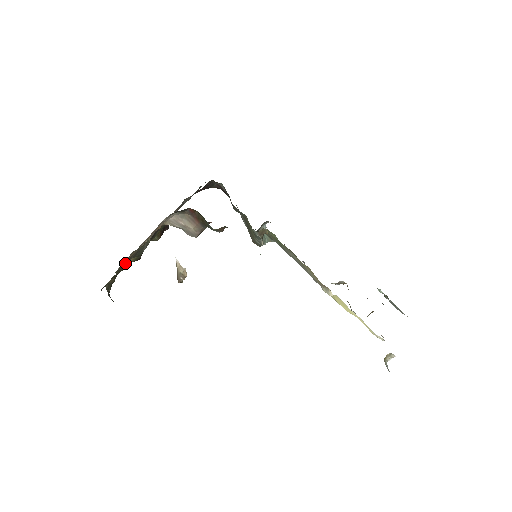
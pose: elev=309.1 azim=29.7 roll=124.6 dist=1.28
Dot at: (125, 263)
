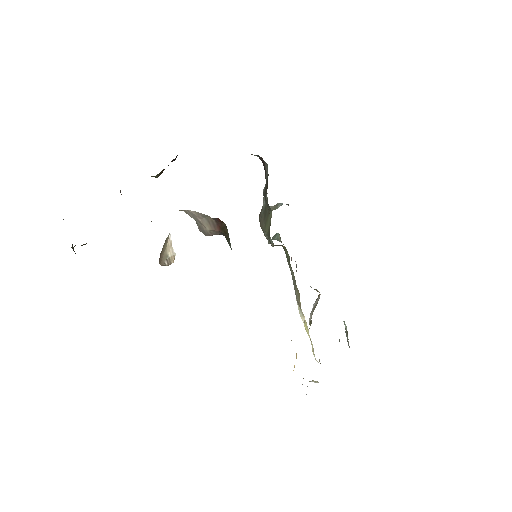
Dot at: occluded
